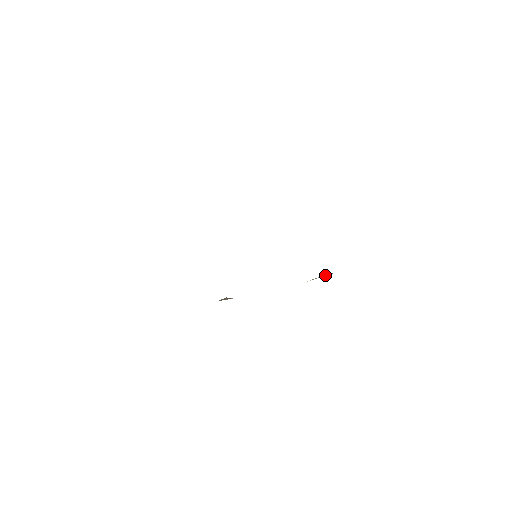
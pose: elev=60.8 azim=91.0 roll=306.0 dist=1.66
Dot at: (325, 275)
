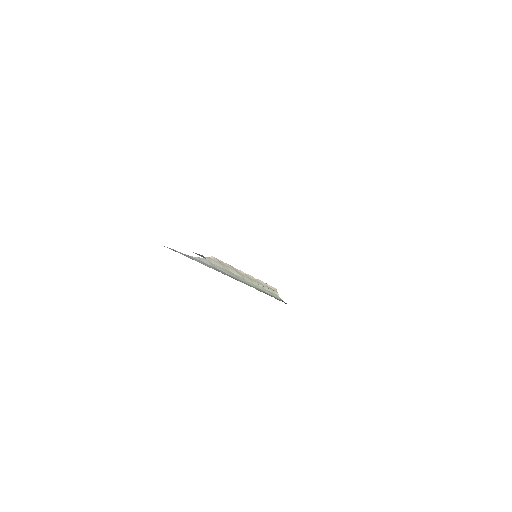
Dot at: occluded
